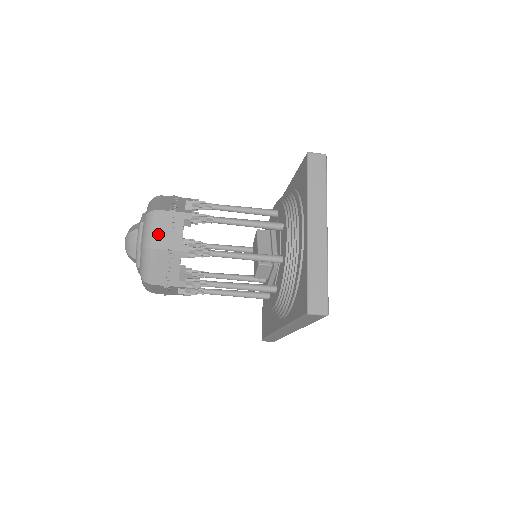
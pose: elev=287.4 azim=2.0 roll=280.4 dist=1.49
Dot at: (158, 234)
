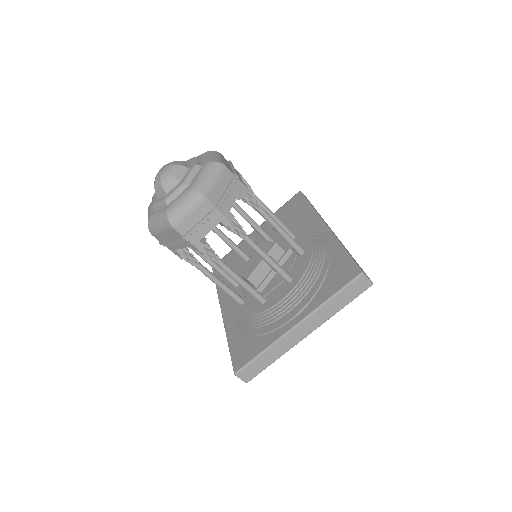
Dot at: (188, 219)
